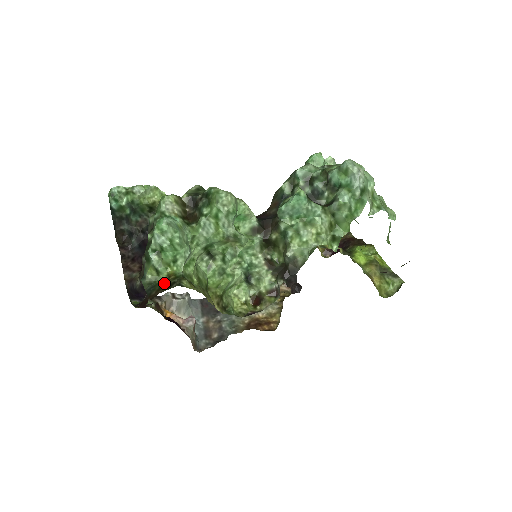
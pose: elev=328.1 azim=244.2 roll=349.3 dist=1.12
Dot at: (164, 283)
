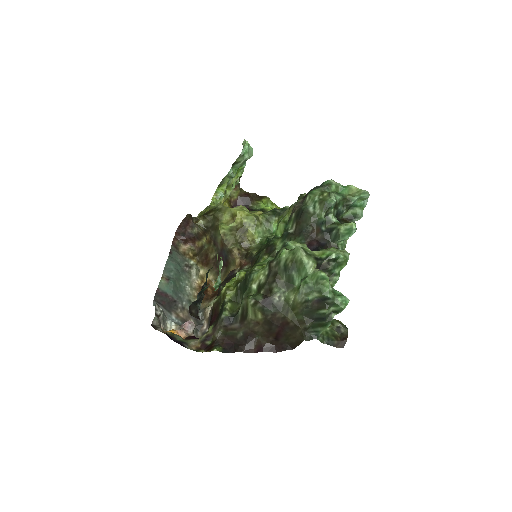
Dot at: (331, 332)
